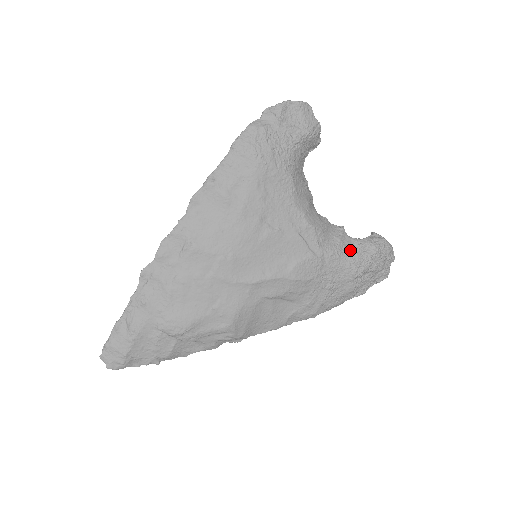
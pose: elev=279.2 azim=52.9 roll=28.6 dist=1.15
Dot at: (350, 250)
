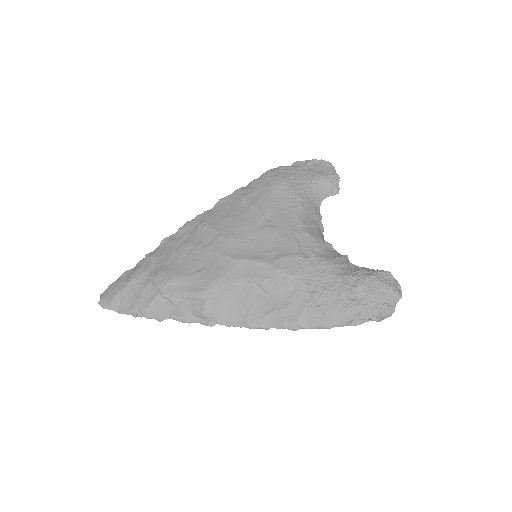
Dot at: (346, 268)
